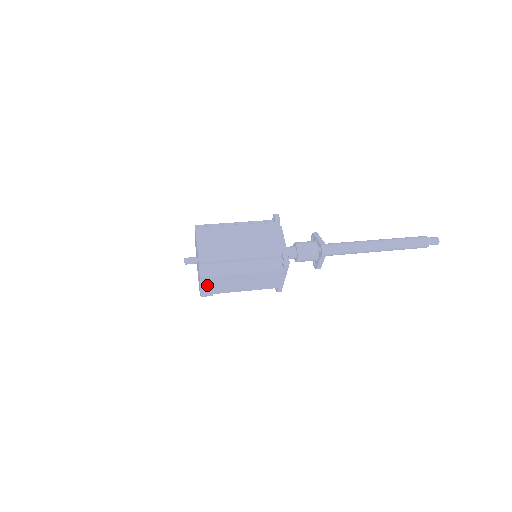
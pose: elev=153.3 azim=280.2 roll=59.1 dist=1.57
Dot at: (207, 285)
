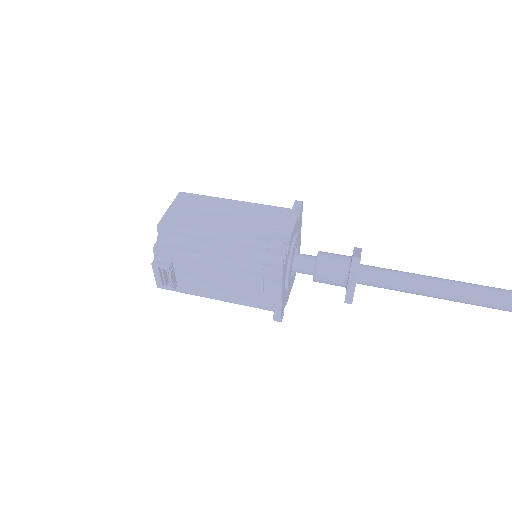
Dot at: (161, 265)
